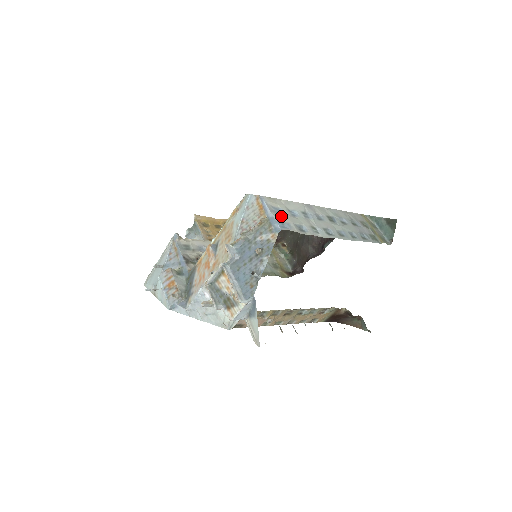
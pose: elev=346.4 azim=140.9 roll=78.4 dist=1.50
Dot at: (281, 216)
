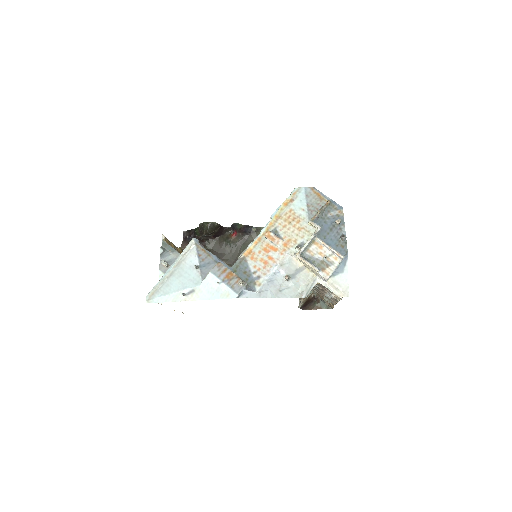
Dot at: occluded
